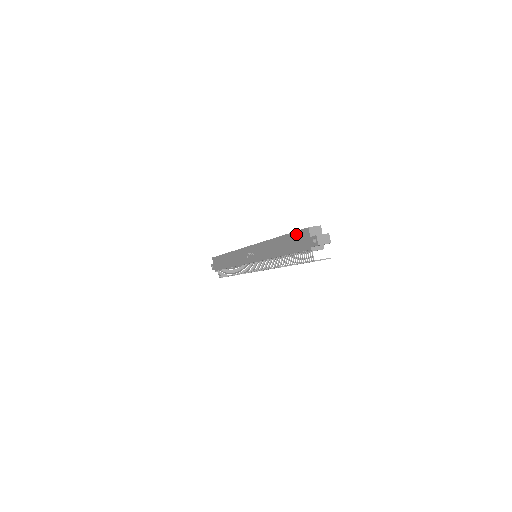
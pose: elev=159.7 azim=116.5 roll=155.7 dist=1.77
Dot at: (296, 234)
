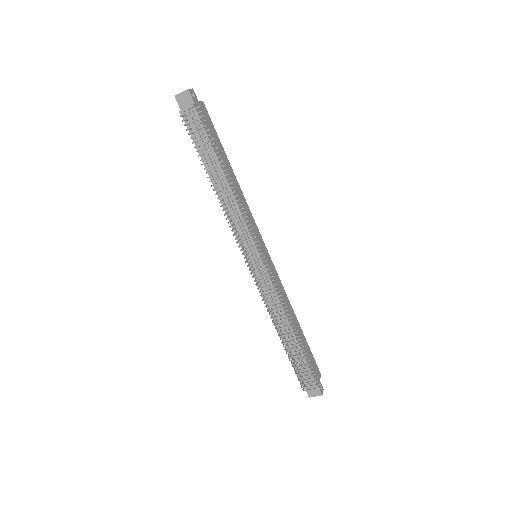
Dot at: occluded
